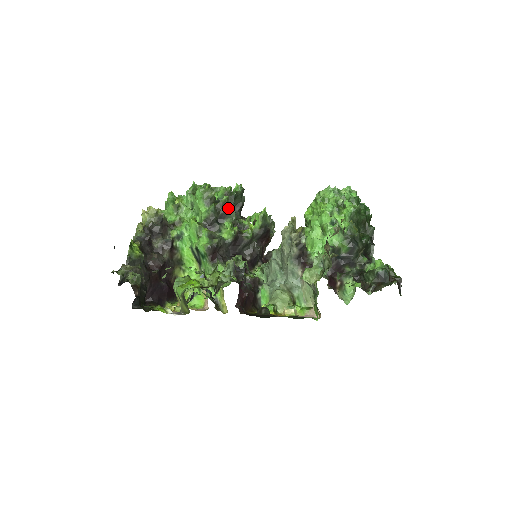
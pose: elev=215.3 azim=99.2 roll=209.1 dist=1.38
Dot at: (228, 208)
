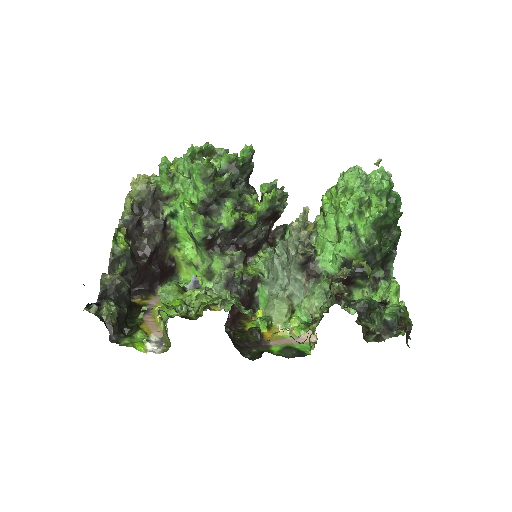
Dot at: (230, 187)
